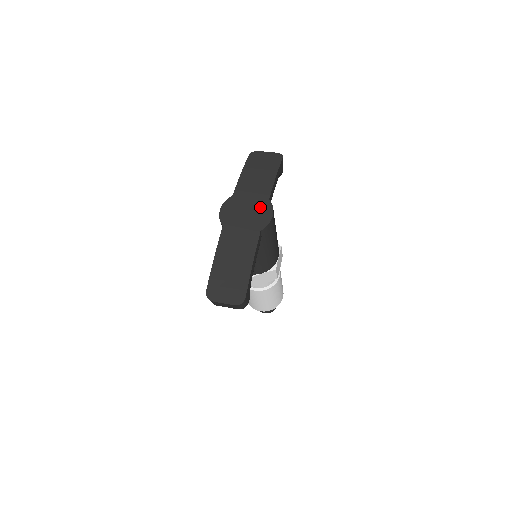
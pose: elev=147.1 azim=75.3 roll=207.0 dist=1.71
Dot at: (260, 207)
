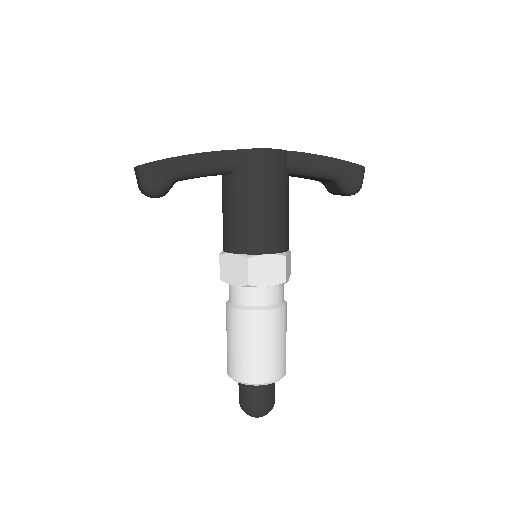
Dot at: occluded
